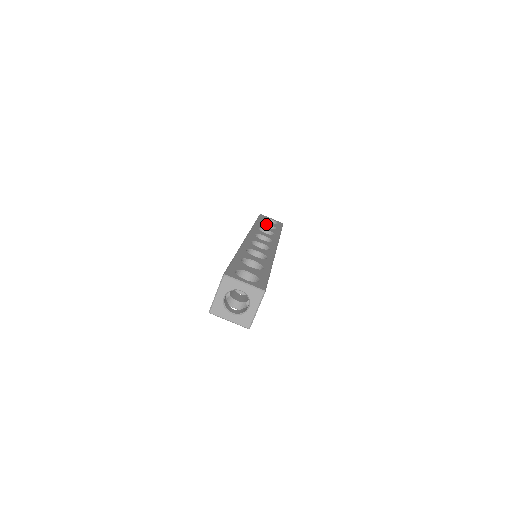
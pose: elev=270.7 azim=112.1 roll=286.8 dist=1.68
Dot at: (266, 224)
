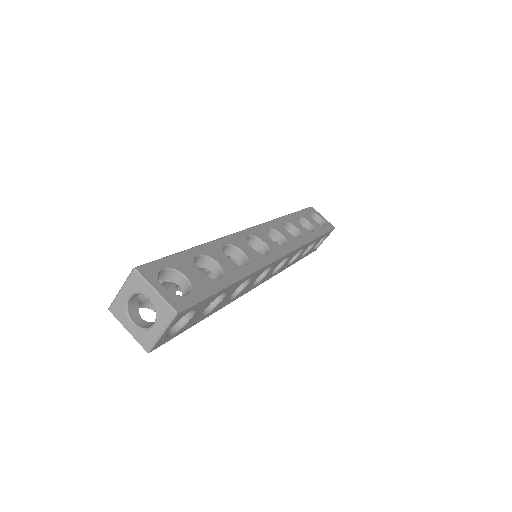
Dot at: (306, 221)
